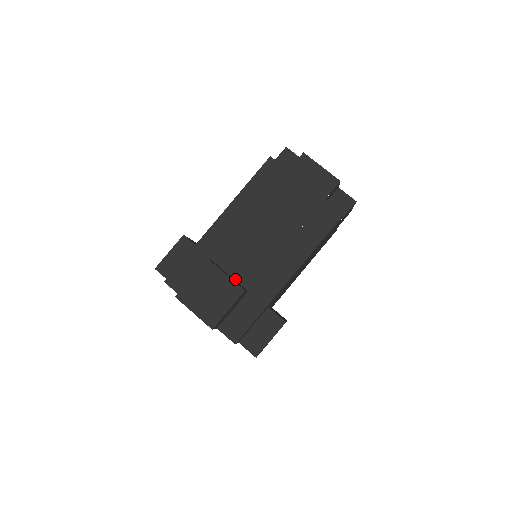
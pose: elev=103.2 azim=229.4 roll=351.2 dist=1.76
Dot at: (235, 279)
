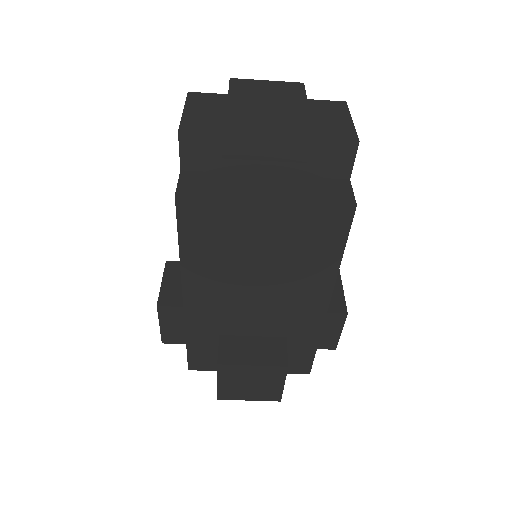
Dot at: (261, 336)
